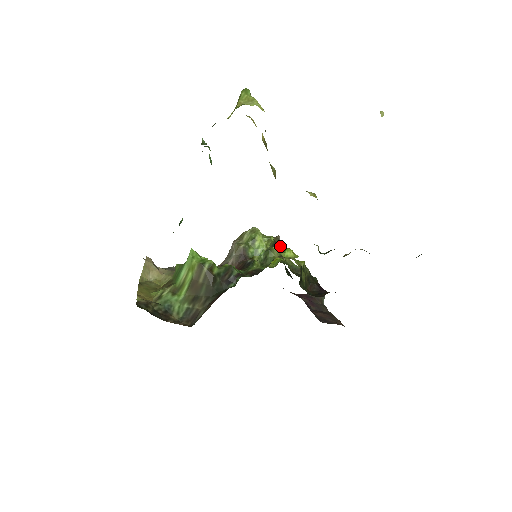
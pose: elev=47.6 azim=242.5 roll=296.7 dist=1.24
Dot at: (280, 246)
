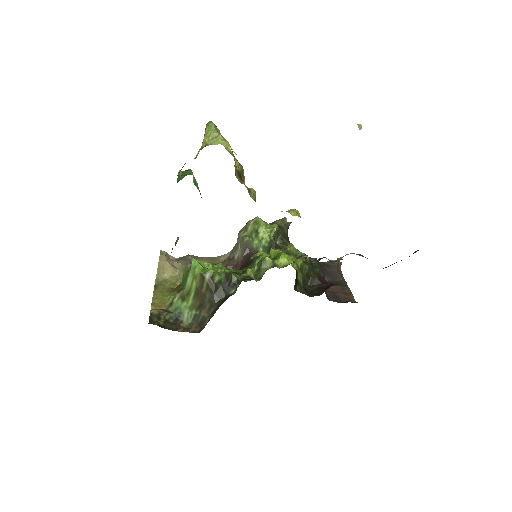
Dot at: (288, 226)
